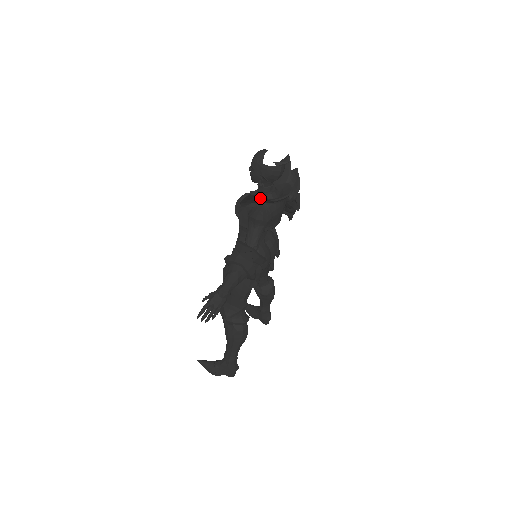
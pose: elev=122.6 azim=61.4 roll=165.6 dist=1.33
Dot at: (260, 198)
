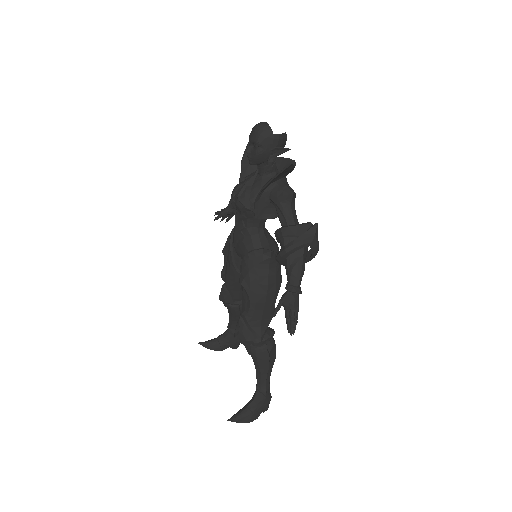
Dot at: (289, 169)
